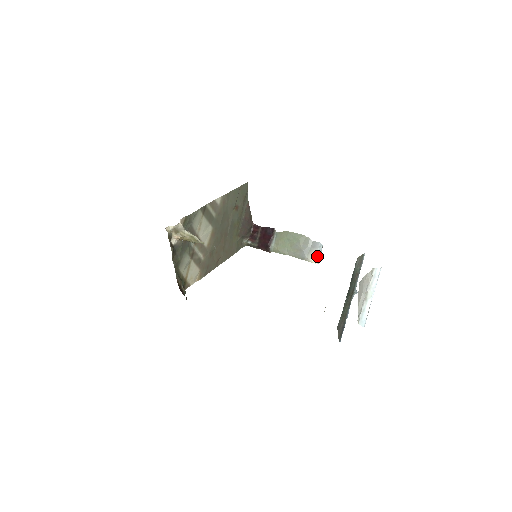
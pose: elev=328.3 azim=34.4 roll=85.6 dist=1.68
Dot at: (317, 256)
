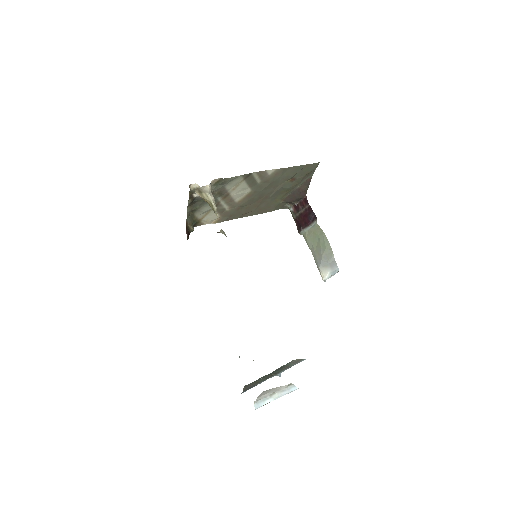
Dot at: (327, 276)
